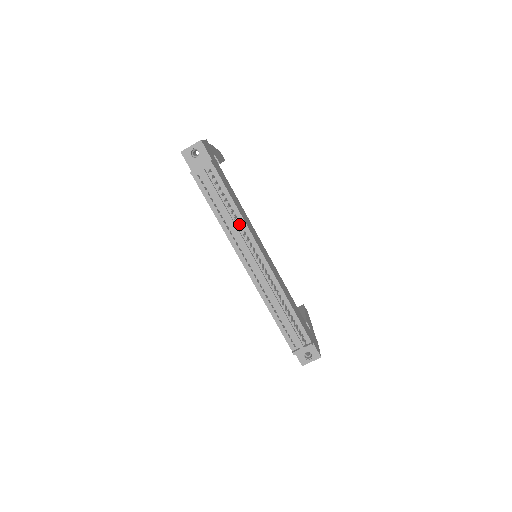
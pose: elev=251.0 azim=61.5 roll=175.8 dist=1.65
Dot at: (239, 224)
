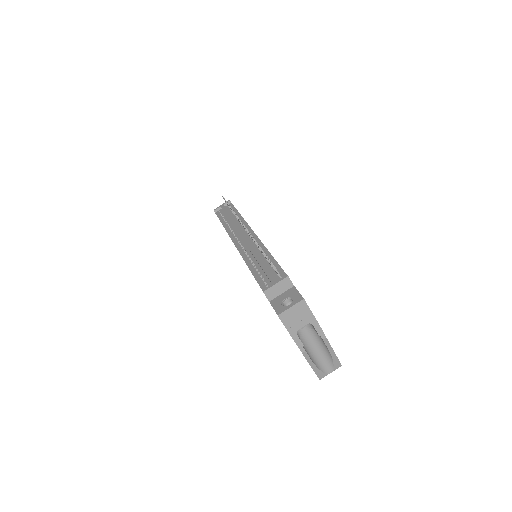
Dot at: (239, 222)
